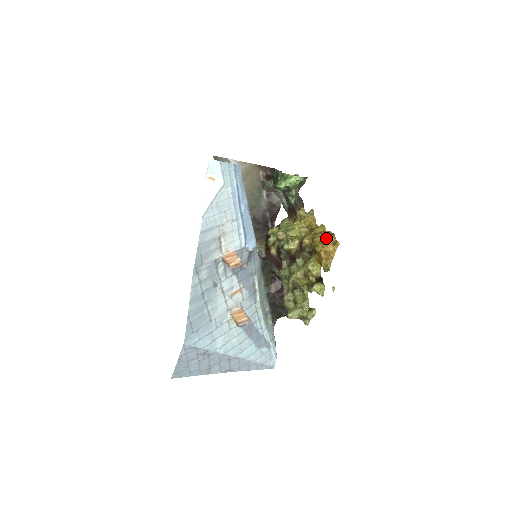
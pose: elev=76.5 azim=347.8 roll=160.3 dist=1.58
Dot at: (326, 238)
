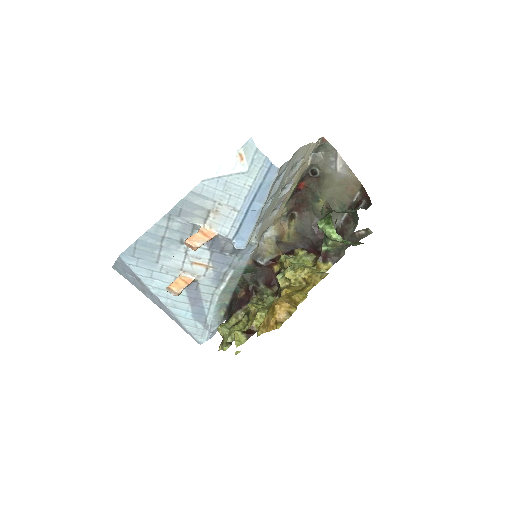
Dot at: (278, 310)
